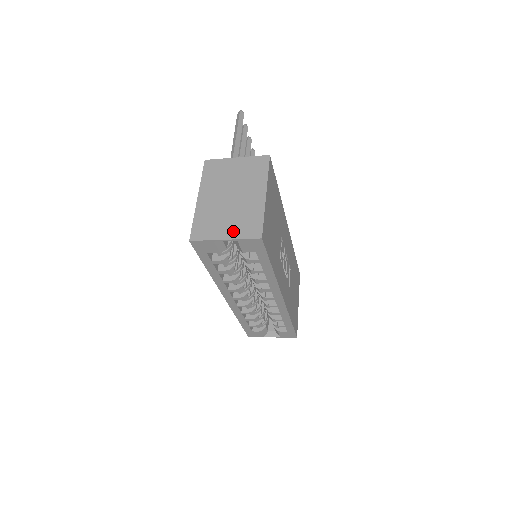
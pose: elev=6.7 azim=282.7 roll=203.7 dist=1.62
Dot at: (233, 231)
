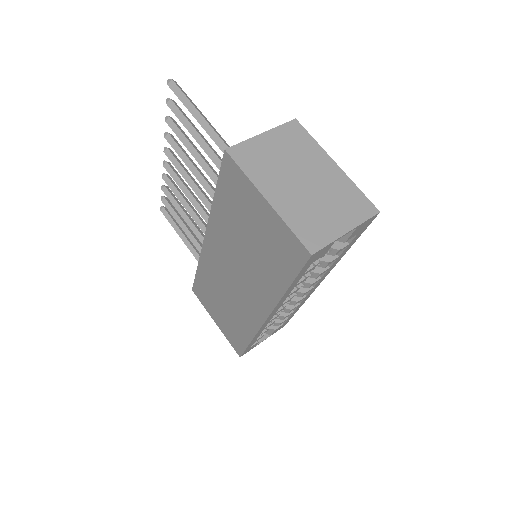
Dot at: (346, 219)
